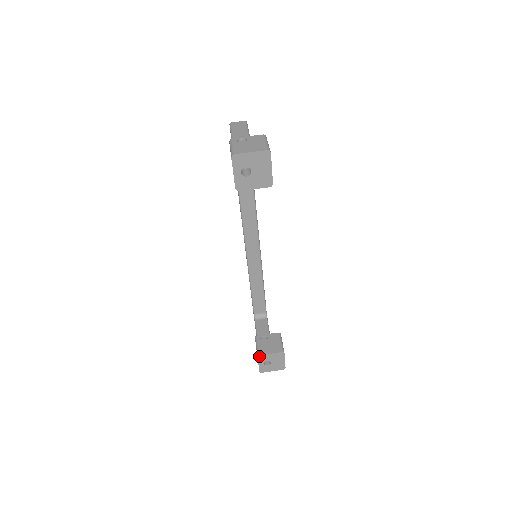
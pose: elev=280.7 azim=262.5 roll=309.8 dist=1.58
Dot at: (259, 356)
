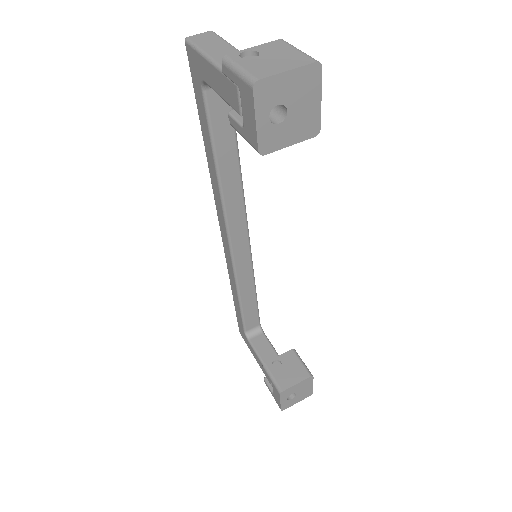
Dot at: (282, 393)
